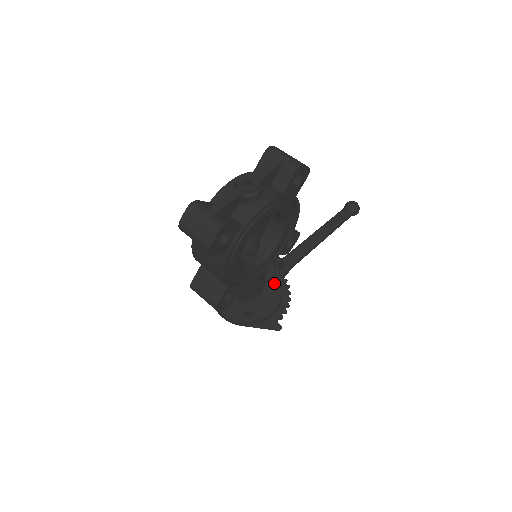
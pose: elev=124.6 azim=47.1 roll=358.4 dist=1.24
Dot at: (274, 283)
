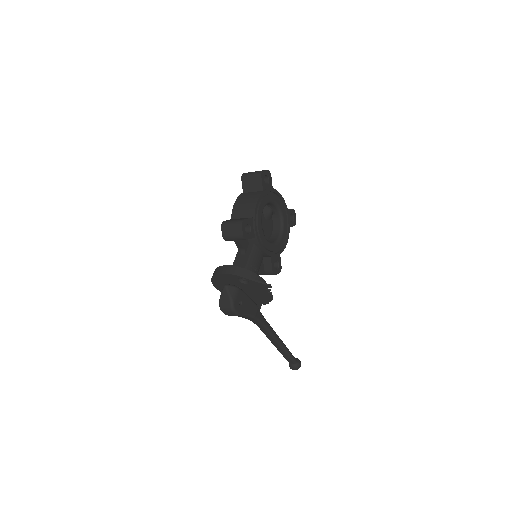
Dot at: occluded
